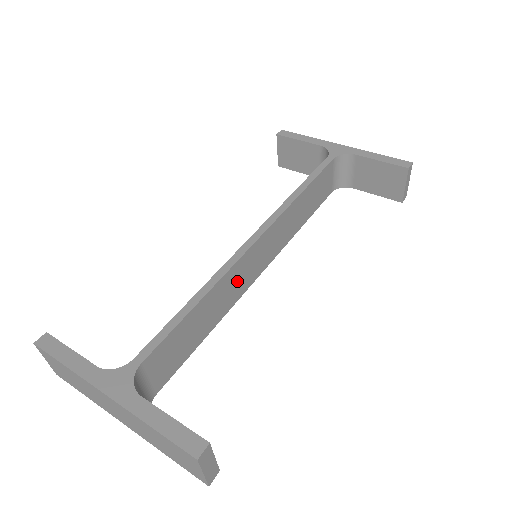
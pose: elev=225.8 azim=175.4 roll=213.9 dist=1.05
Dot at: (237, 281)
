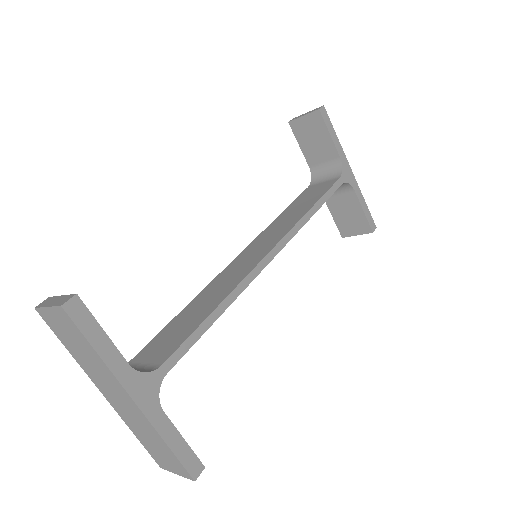
Dot at: occluded
